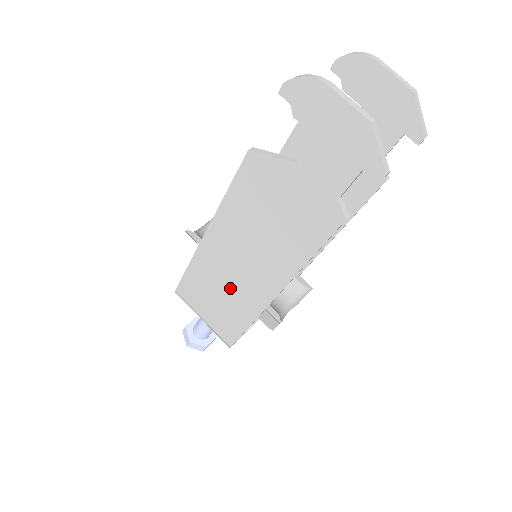
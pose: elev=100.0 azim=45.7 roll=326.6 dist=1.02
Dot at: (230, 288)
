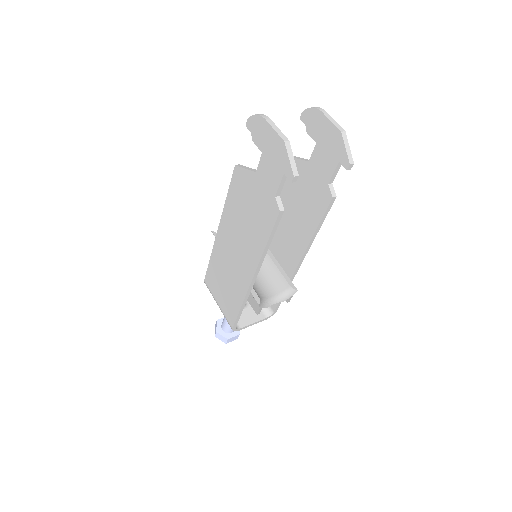
Dot at: (230, 274)
